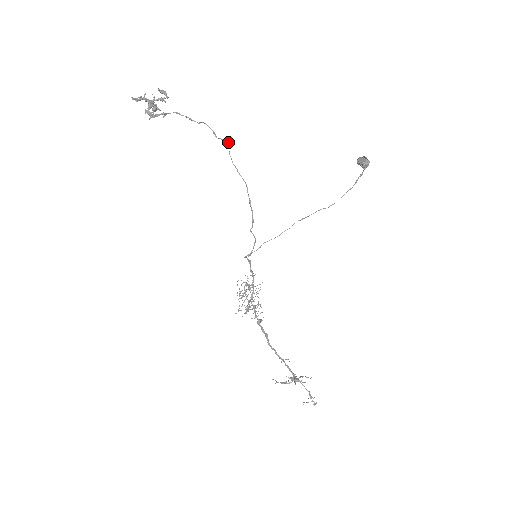
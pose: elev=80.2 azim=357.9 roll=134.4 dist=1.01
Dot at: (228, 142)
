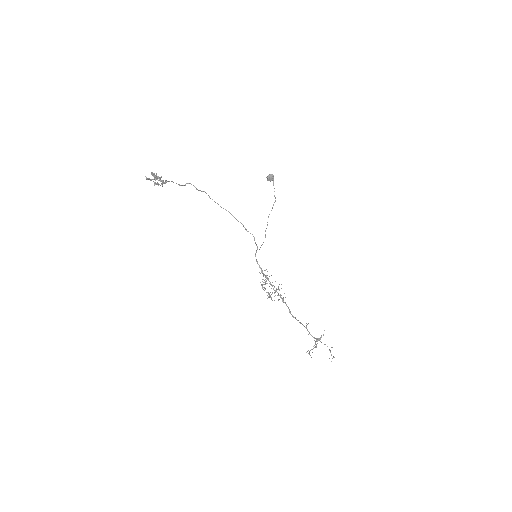
Dot at: occluded
